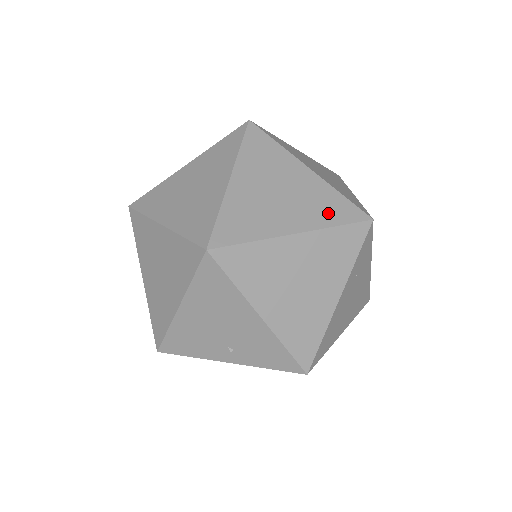
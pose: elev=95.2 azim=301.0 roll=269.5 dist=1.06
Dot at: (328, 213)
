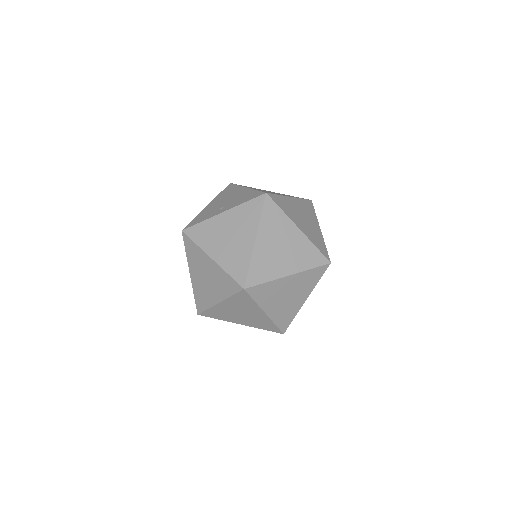
Dot at: (312, 281)
